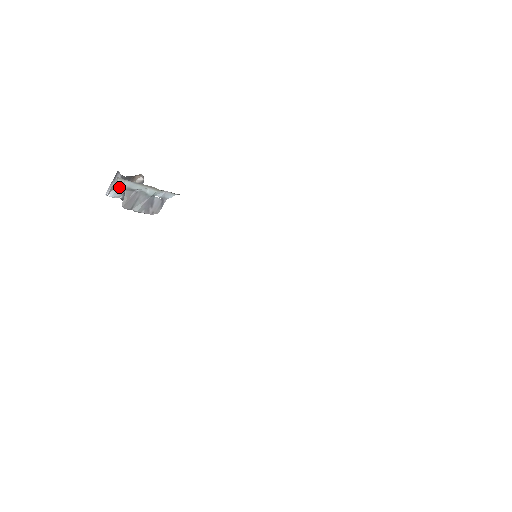
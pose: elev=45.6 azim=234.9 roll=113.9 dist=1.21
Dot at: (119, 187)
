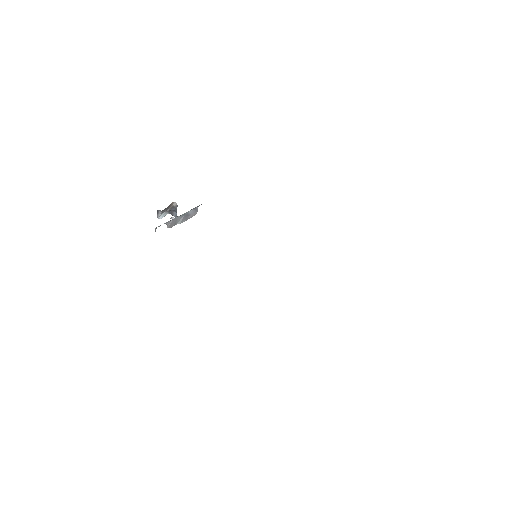
Dot at: (164, 212)
